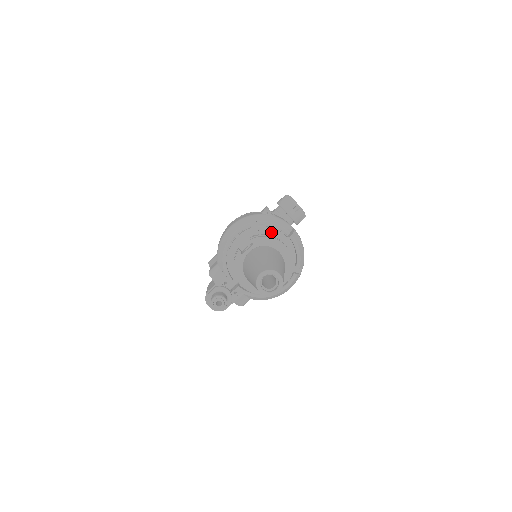
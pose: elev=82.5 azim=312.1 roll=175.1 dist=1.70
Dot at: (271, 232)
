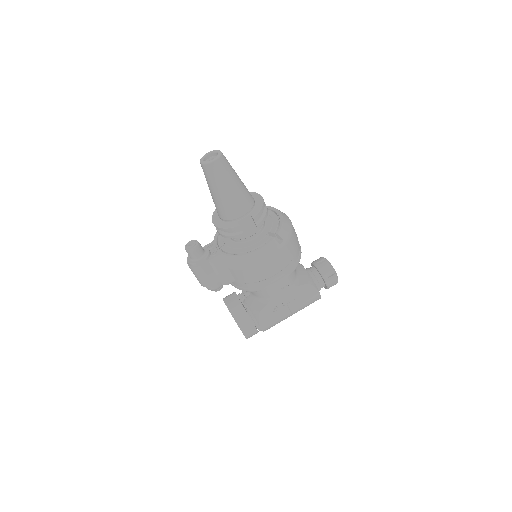
Dot at: occluded
